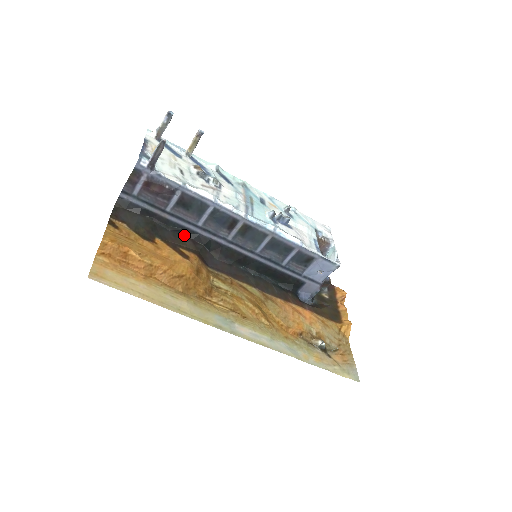
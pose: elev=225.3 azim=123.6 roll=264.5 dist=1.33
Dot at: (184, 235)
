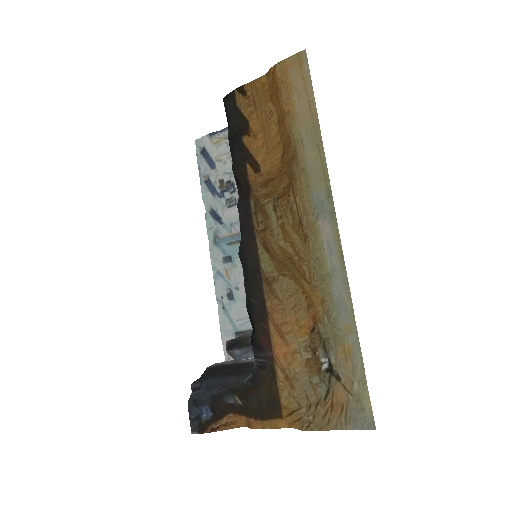
Dot at: (233, 172)
